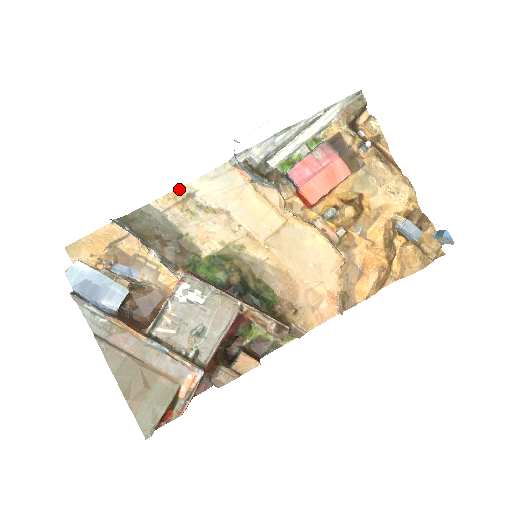
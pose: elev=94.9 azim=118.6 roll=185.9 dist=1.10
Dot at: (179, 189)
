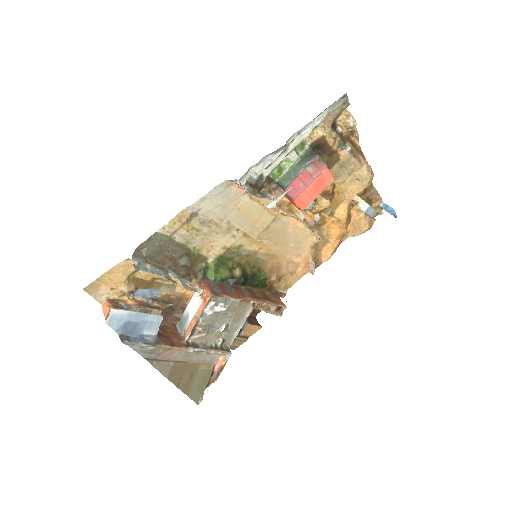
Dot at: (182, 211)
